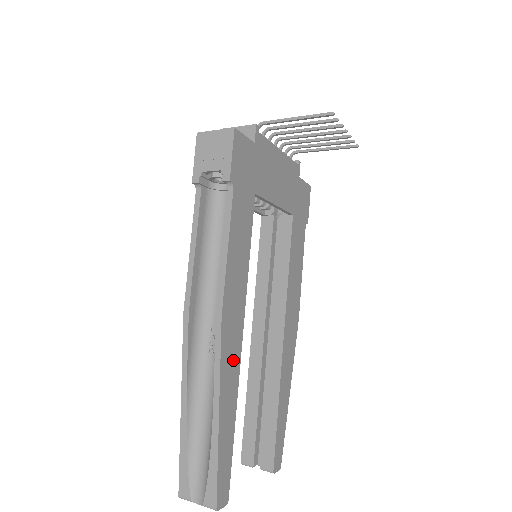
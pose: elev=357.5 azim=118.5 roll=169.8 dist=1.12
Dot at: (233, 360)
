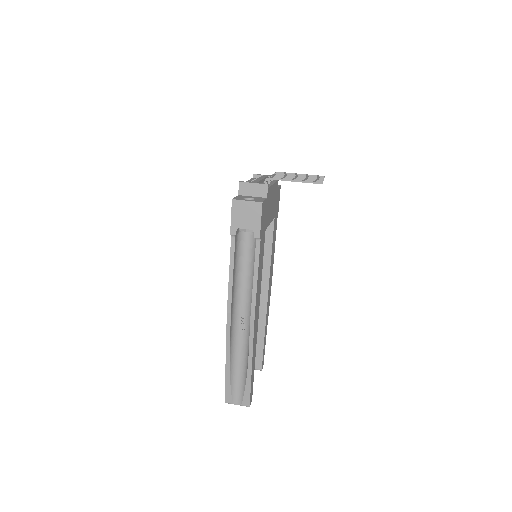
Dot at: (256, 333)
